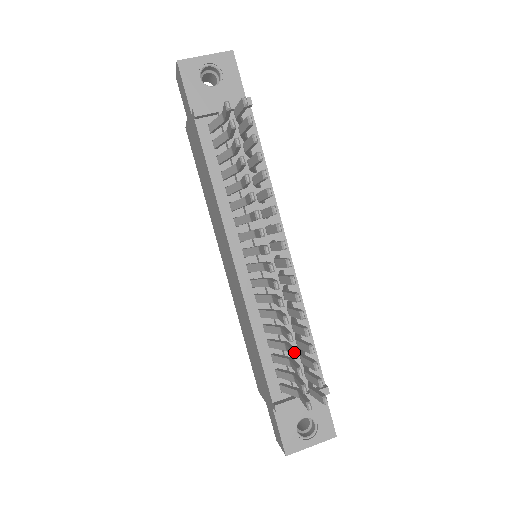
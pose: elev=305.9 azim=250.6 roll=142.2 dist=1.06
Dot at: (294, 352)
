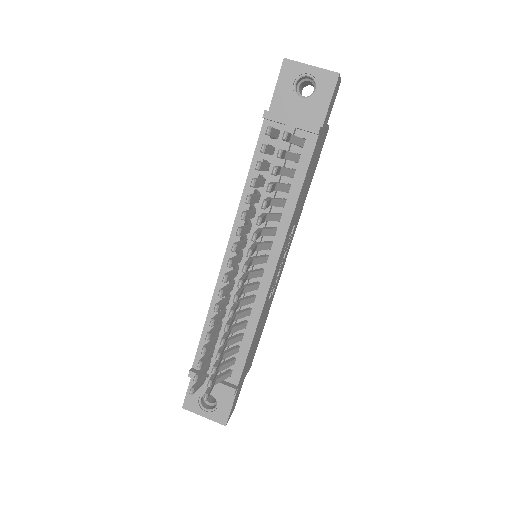
Dot at: (203, 348)
